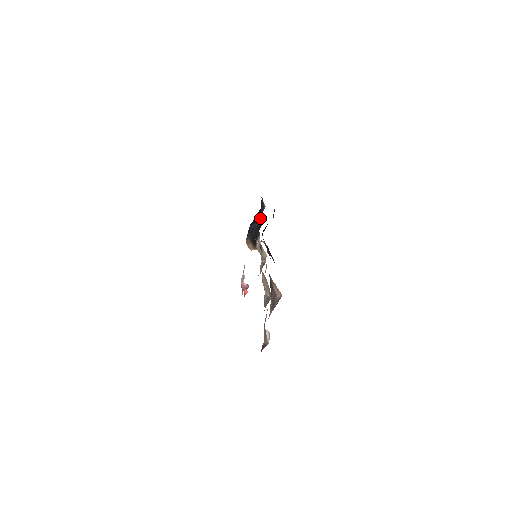
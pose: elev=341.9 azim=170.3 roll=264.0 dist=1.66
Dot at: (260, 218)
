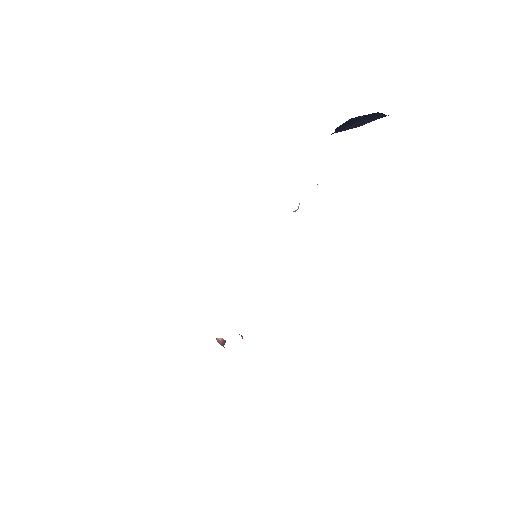
Dot at: occluded
